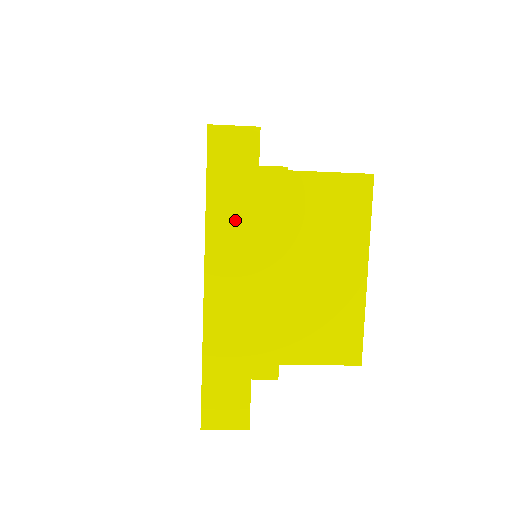
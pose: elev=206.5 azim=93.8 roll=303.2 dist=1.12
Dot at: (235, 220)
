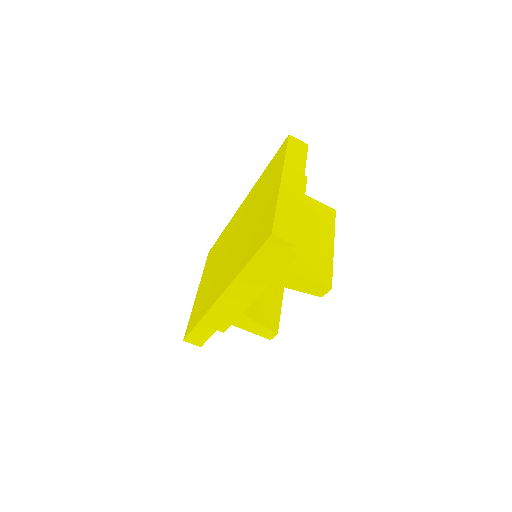
Dot at: (296, 165)
